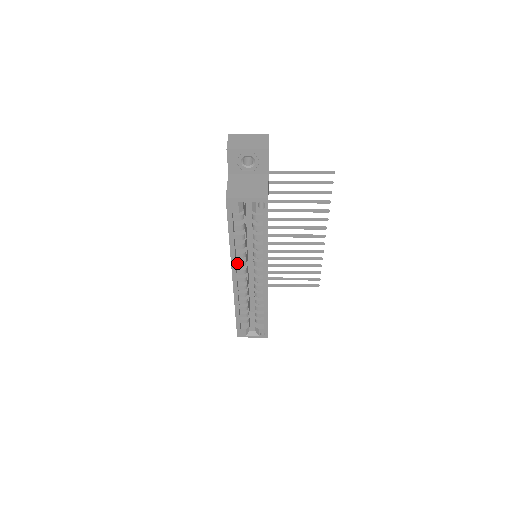
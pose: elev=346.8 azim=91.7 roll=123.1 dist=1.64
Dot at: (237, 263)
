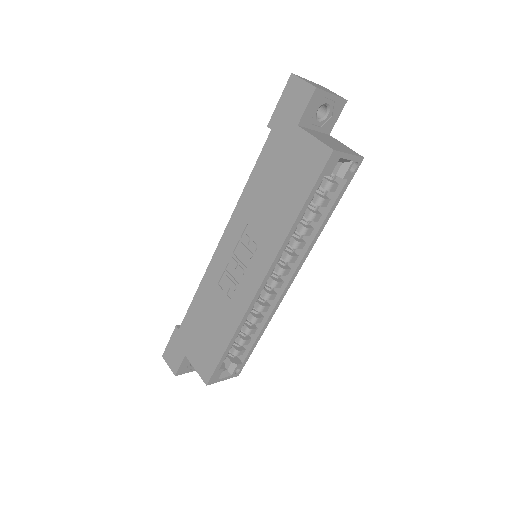
Dot at: occluded
